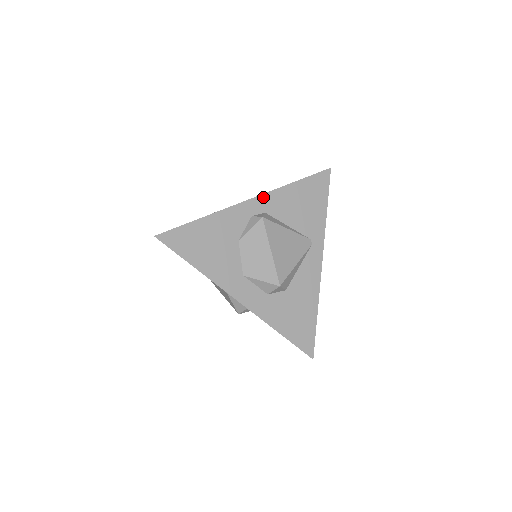
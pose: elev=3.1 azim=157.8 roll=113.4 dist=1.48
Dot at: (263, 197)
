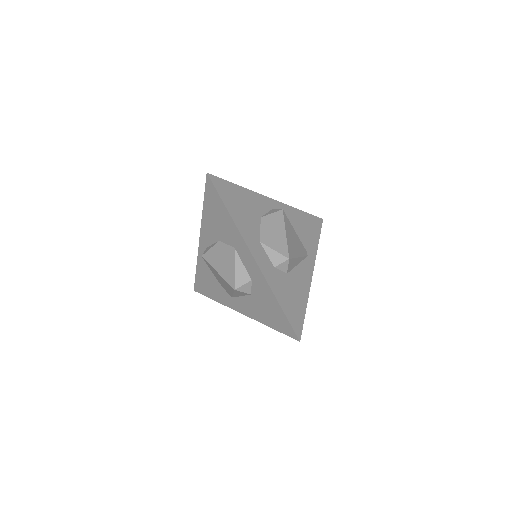
Dot at: (281, 204)
